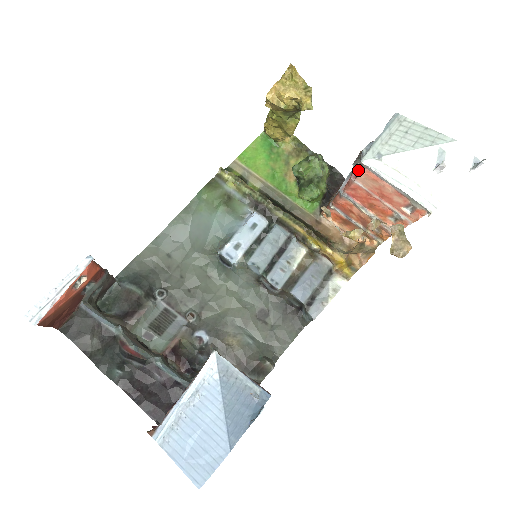
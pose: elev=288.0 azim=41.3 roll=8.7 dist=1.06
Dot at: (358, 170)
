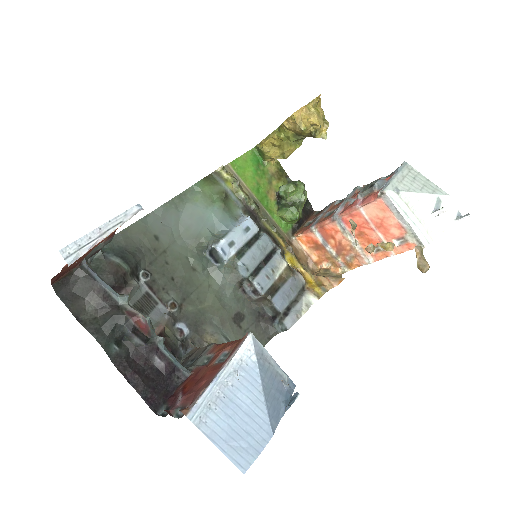
Dot at: (368, 199)
